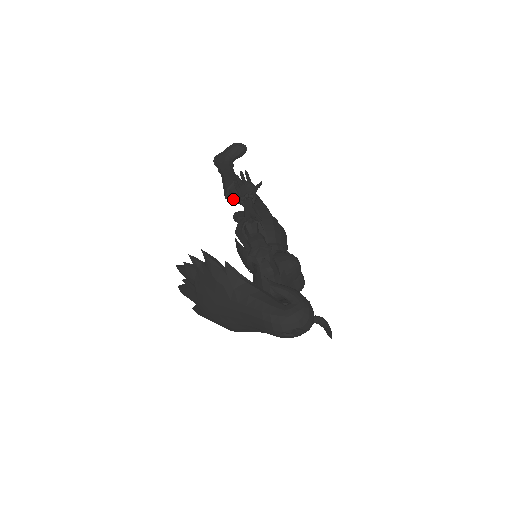
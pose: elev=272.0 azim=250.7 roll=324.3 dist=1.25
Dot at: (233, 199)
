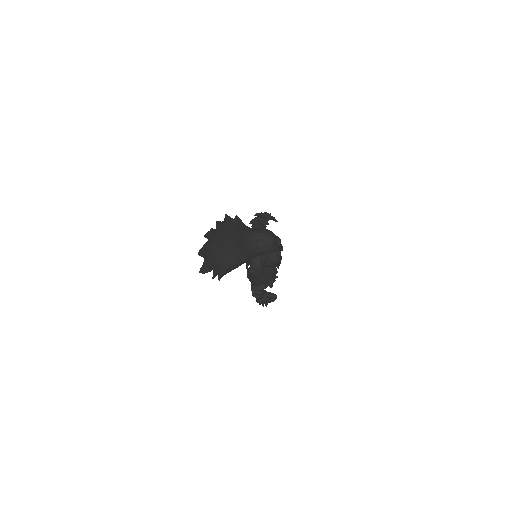
Dot at: occluded
